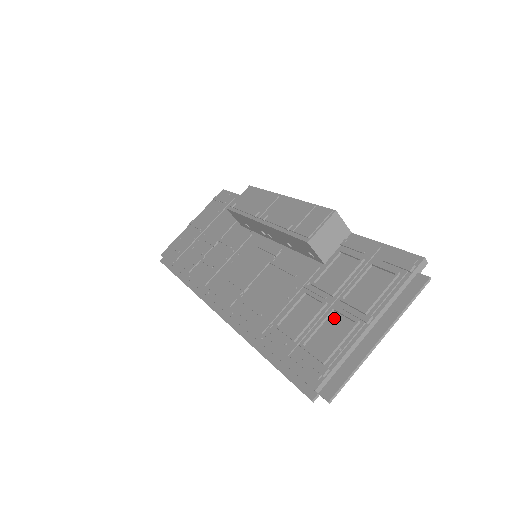
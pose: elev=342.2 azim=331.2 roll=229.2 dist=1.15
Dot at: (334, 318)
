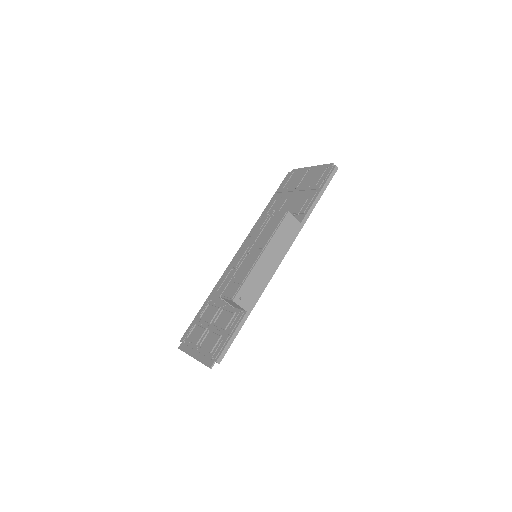
Dot at: (203, 331)
